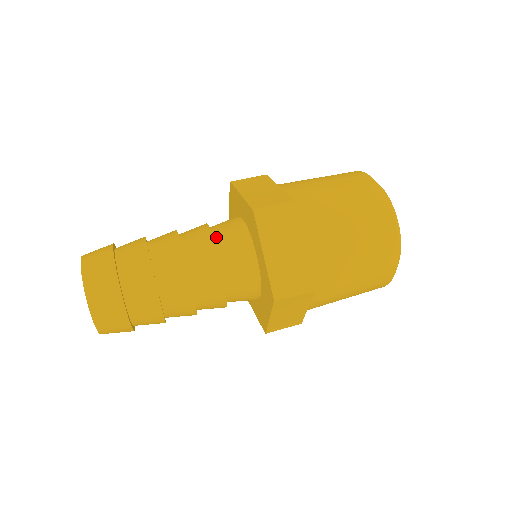
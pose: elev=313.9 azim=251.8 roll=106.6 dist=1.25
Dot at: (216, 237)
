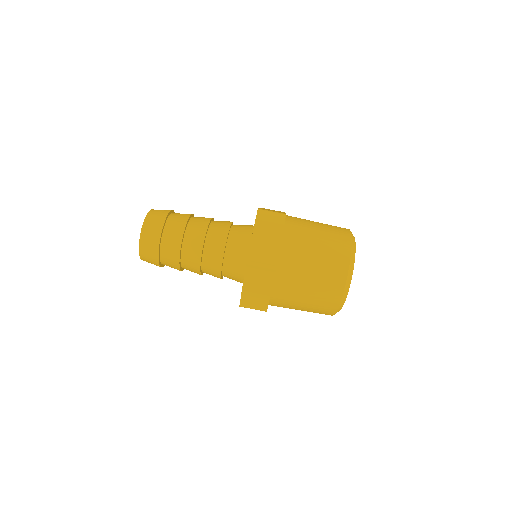
Dot at: (228, 248)
